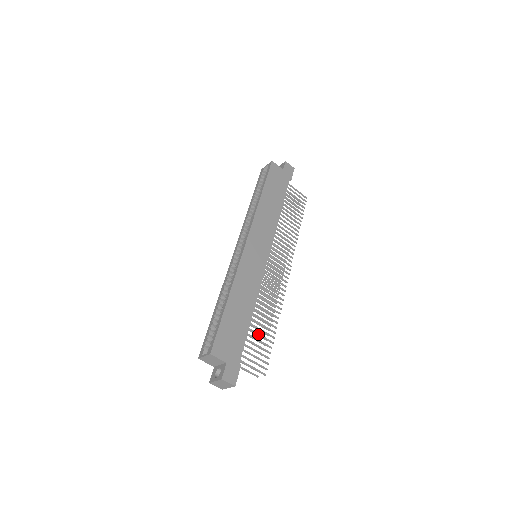
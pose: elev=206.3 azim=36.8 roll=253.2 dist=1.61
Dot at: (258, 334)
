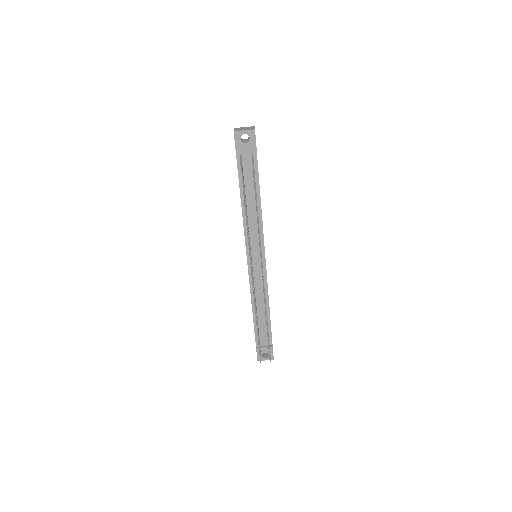
Dot at: occluded
